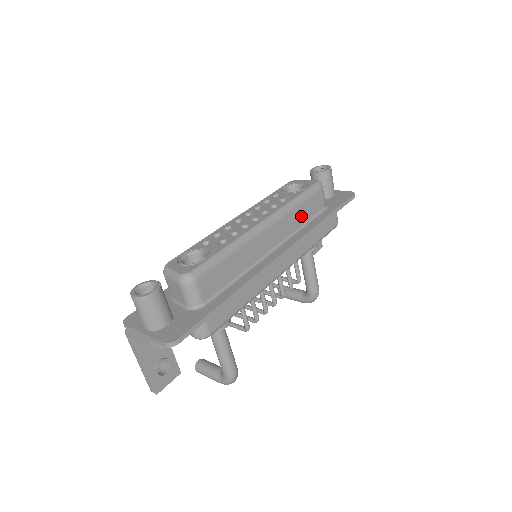
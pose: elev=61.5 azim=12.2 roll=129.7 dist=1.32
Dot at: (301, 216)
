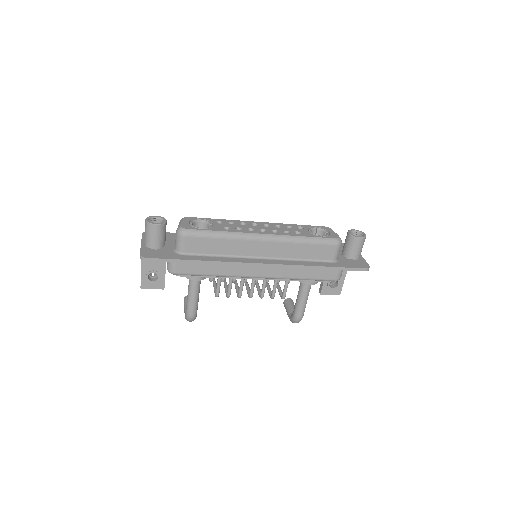
Dot at: (303, 252)
